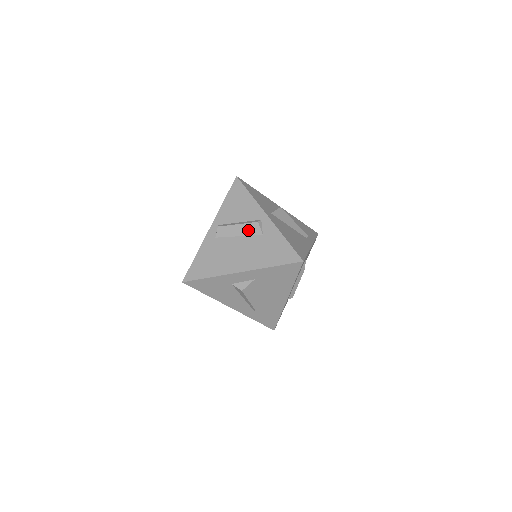
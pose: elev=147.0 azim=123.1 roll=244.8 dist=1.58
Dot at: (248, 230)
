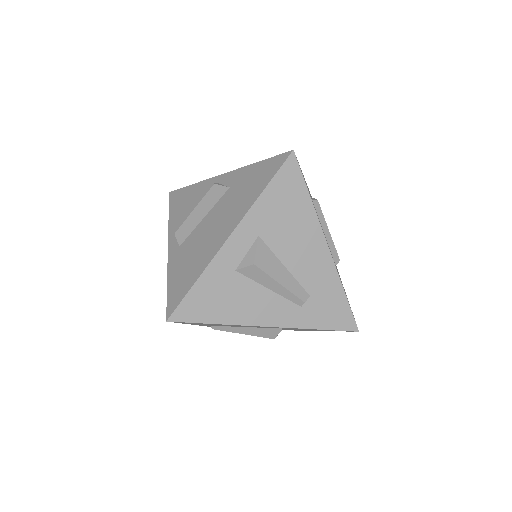
Dot at: (210, 201)
